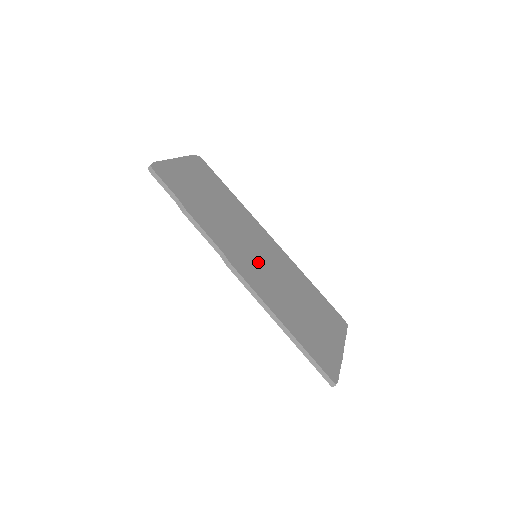
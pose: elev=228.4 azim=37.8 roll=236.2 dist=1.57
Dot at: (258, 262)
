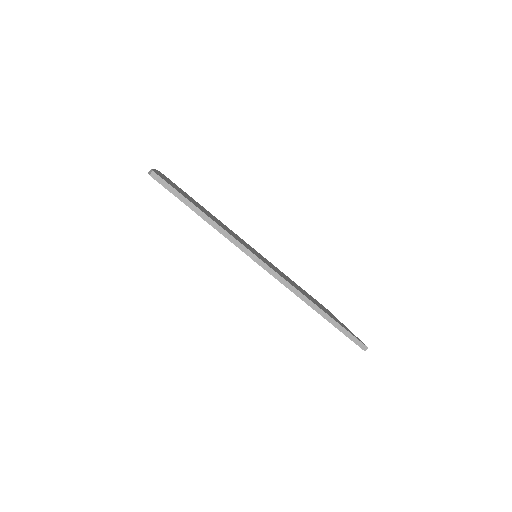
Dot at: (264, 260)
